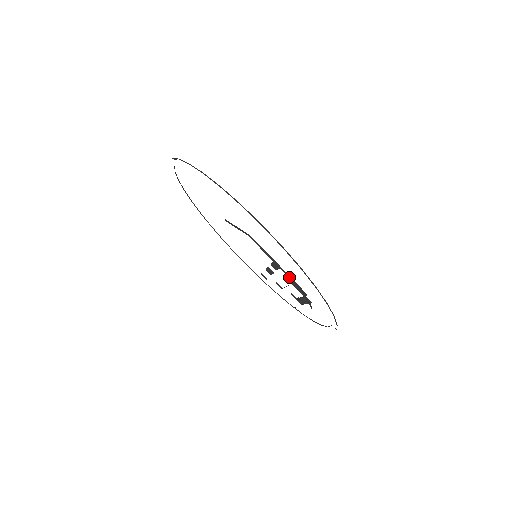
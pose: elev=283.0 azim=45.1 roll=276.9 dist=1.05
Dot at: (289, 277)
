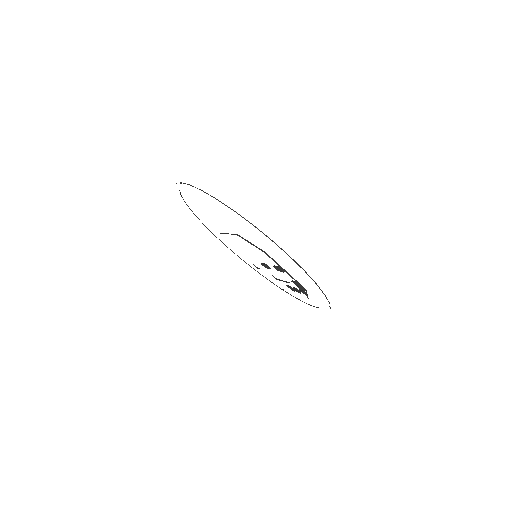
Dot at: occluded
